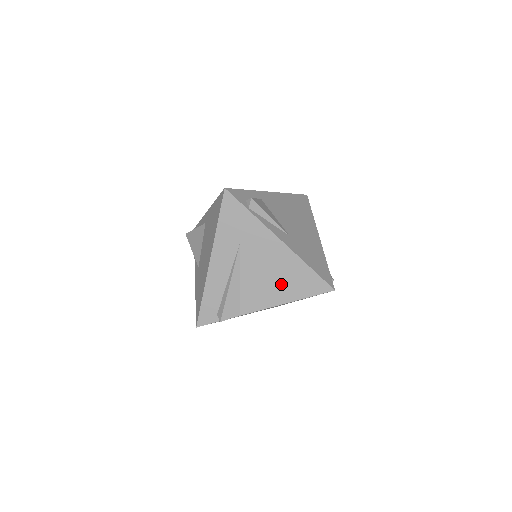
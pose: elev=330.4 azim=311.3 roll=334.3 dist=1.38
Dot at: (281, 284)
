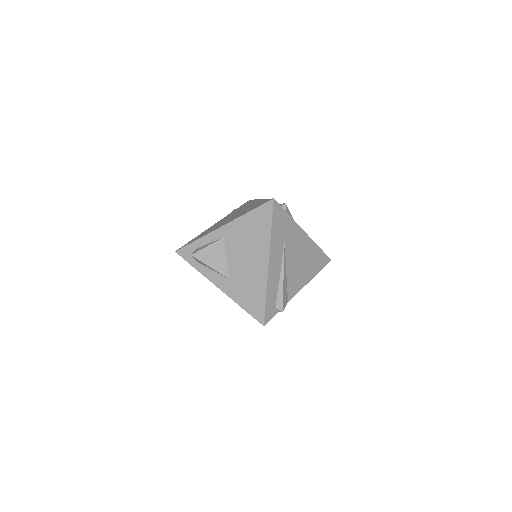
Dot at: (307, 266)
